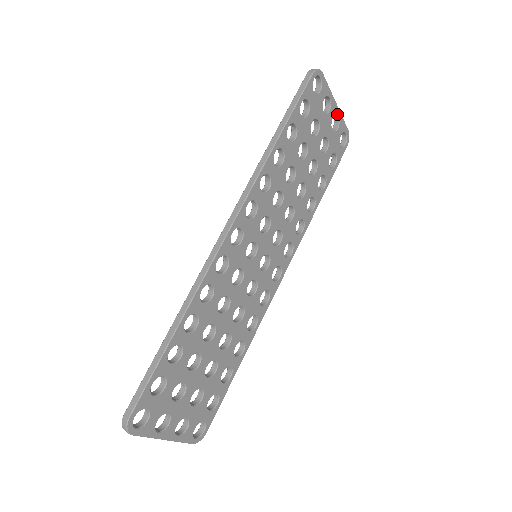
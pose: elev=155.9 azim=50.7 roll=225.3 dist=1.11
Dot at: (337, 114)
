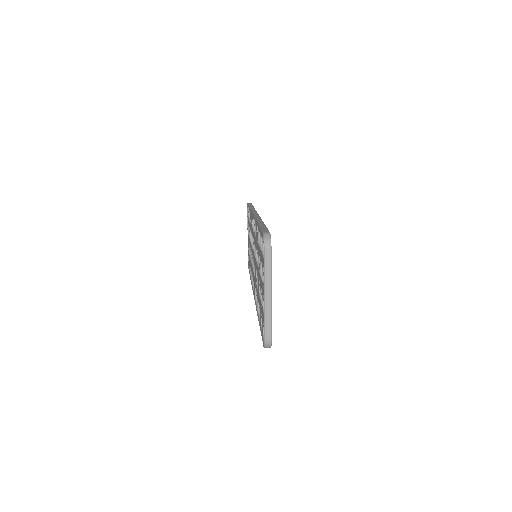
Dot at: occluded
